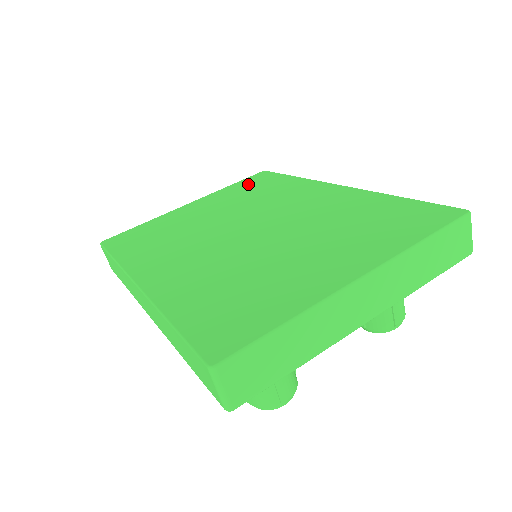
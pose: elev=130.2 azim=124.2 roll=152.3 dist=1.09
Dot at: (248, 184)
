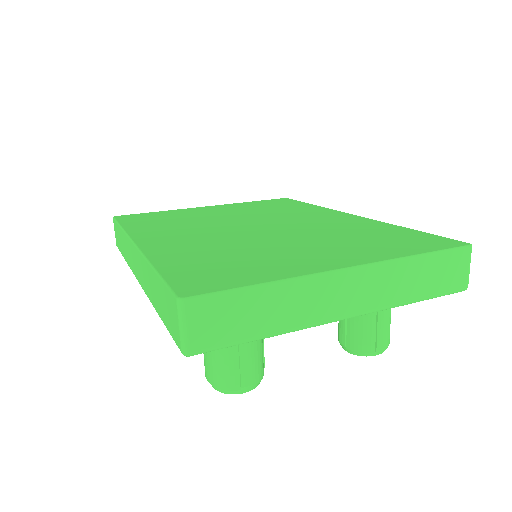
Dot at: (267, 203)
